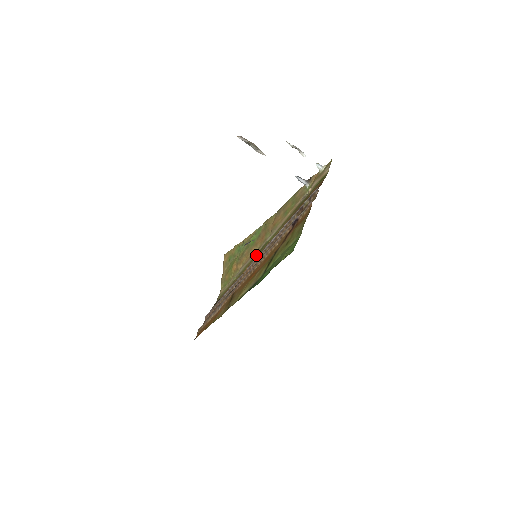
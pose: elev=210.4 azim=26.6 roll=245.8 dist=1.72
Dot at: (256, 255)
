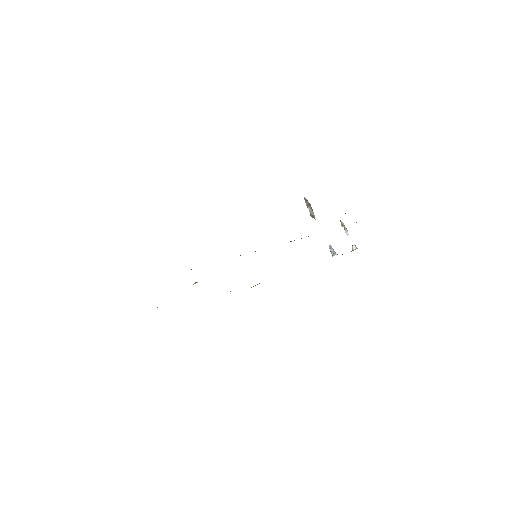
Dot at: occluded
